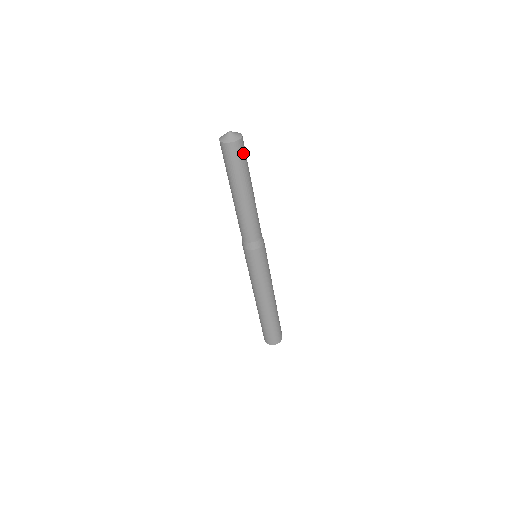
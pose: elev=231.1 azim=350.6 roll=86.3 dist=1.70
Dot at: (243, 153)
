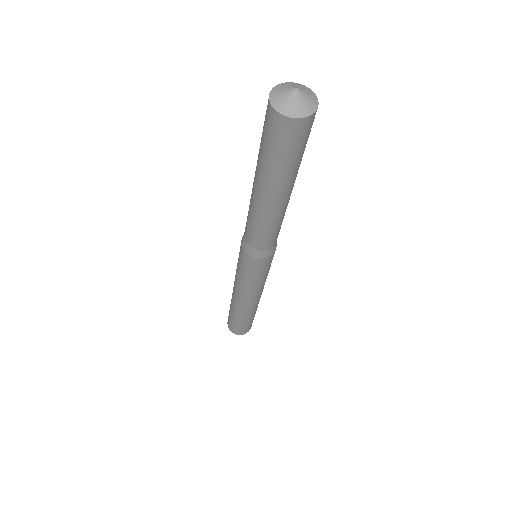
Dot at: occluded
